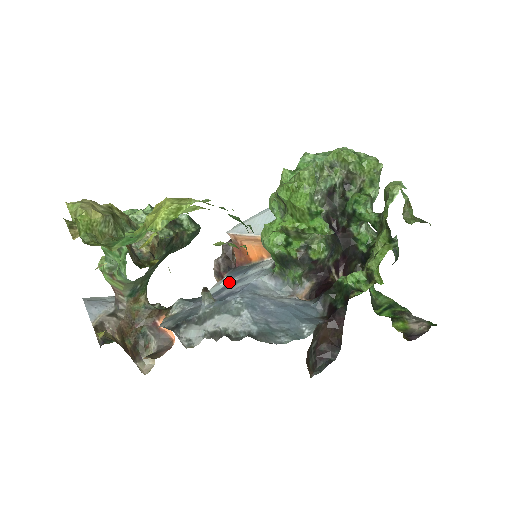
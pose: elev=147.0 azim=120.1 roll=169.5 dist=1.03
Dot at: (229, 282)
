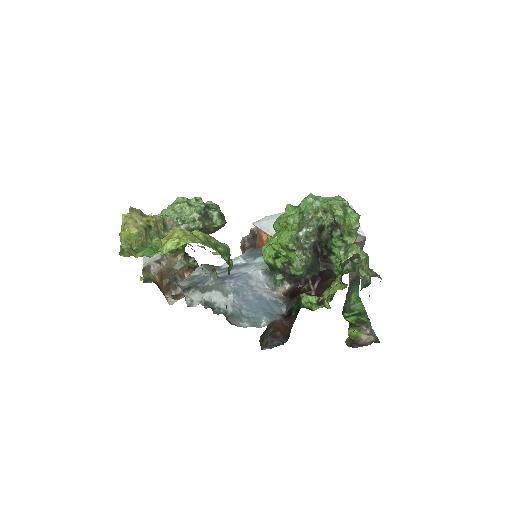
Dot at: (241, 262)
